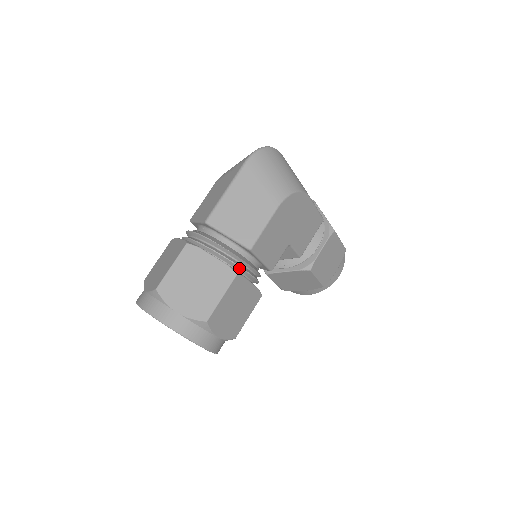
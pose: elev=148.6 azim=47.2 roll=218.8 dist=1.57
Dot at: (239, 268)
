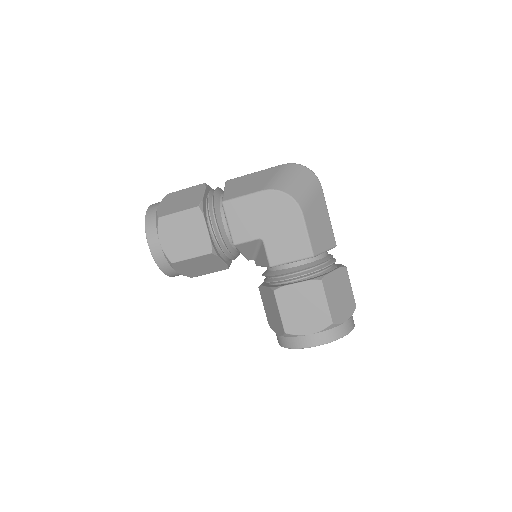
Dot at: (209, 212)
